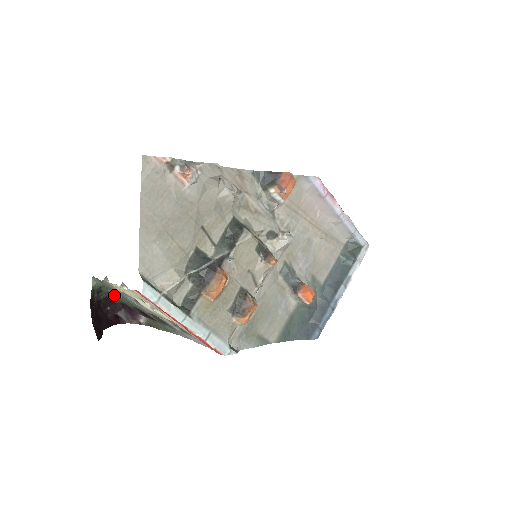
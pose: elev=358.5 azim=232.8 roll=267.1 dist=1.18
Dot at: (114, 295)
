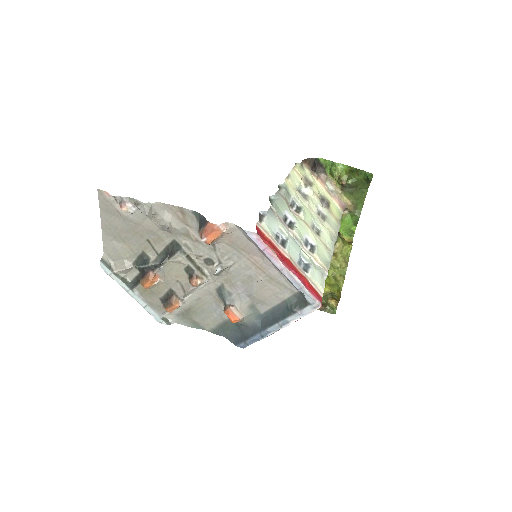
Dot at: occluded
